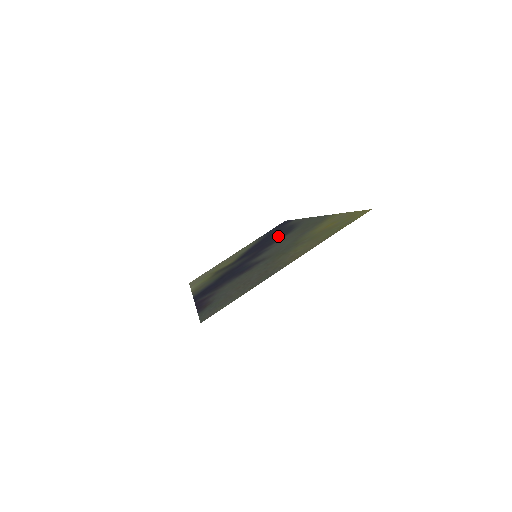
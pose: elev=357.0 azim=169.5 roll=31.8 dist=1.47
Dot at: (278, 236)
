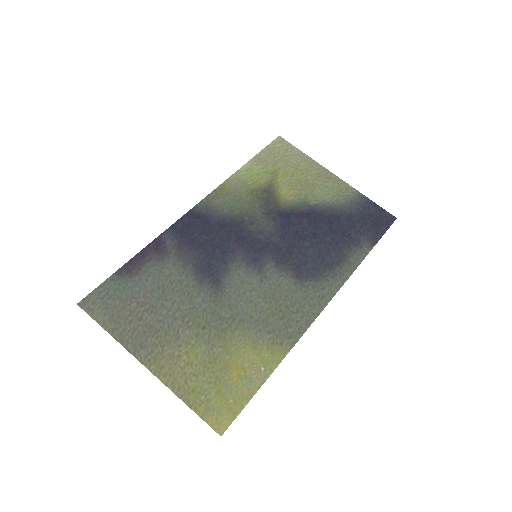
Dot at: (309, 258)
